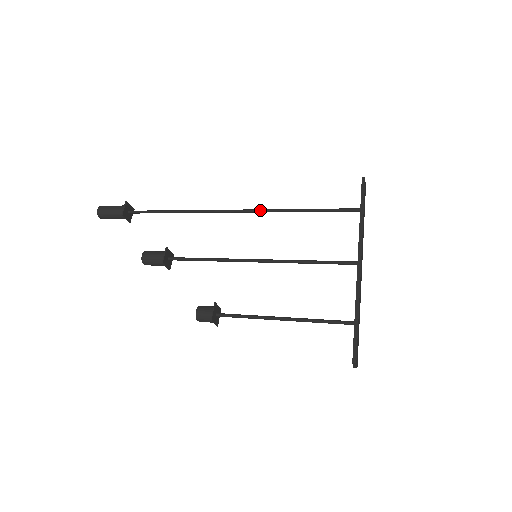
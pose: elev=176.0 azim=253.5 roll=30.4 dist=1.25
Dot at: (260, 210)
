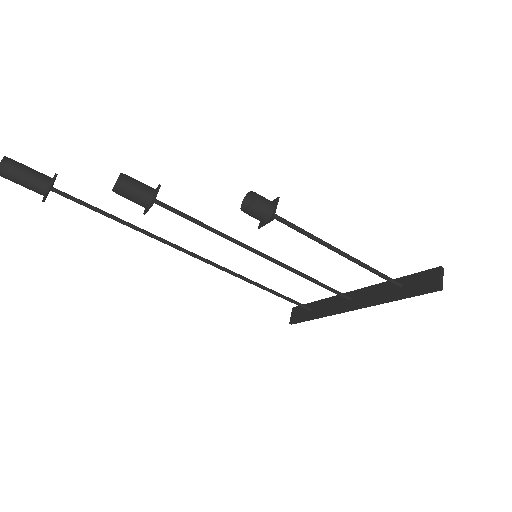
Dot at: (224, 267)
